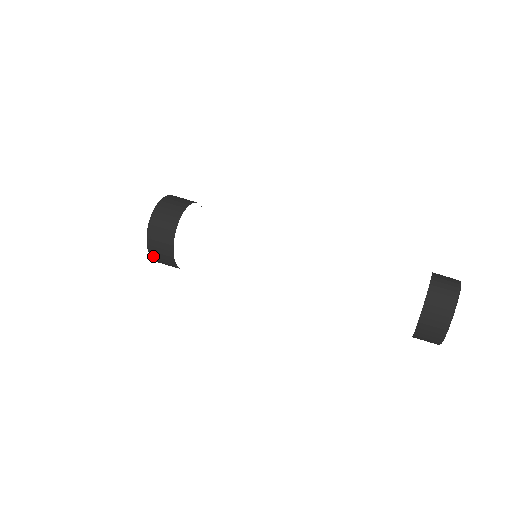
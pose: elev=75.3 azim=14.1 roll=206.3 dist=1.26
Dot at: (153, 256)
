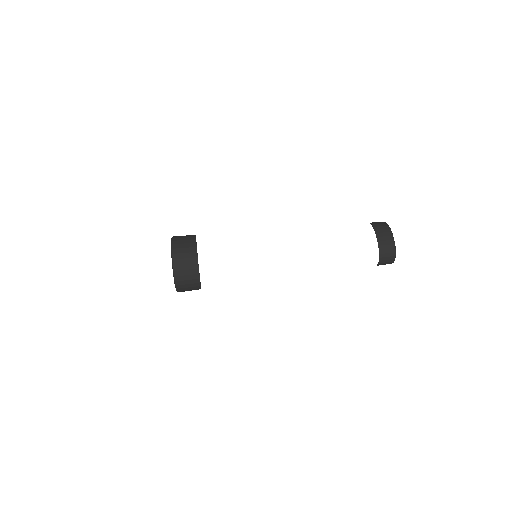
Dot at: (177, 271)
